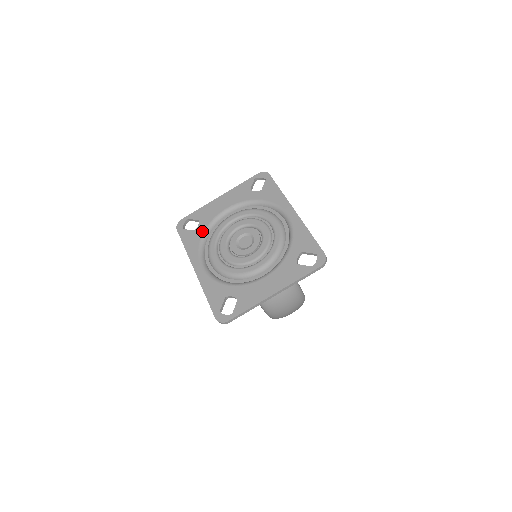
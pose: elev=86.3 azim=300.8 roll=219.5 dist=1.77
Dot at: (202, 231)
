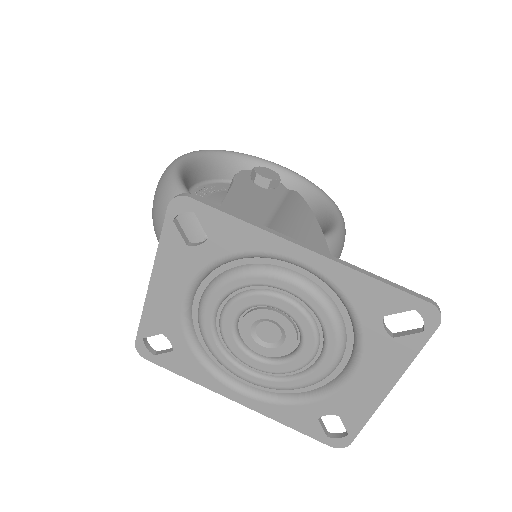
Dot at: (186, 348)
